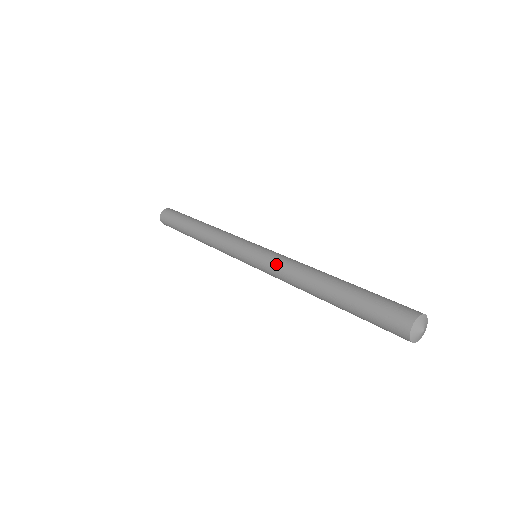
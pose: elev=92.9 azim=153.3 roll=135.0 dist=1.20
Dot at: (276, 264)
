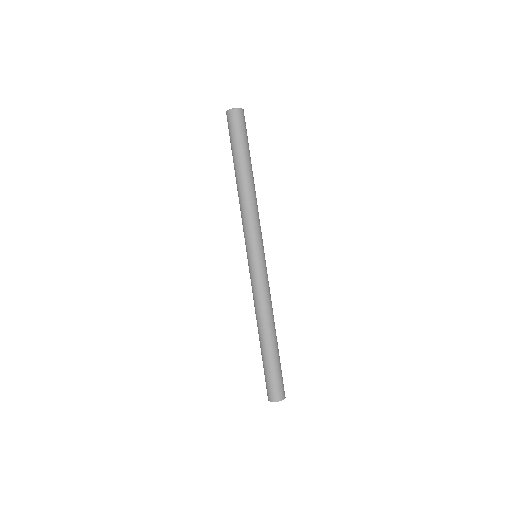
Dot at: (261, 289)
